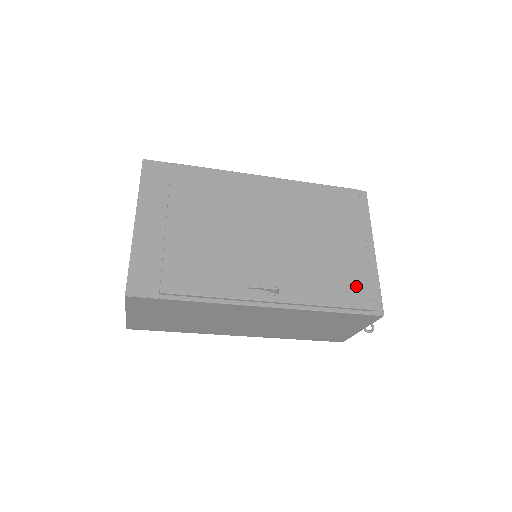
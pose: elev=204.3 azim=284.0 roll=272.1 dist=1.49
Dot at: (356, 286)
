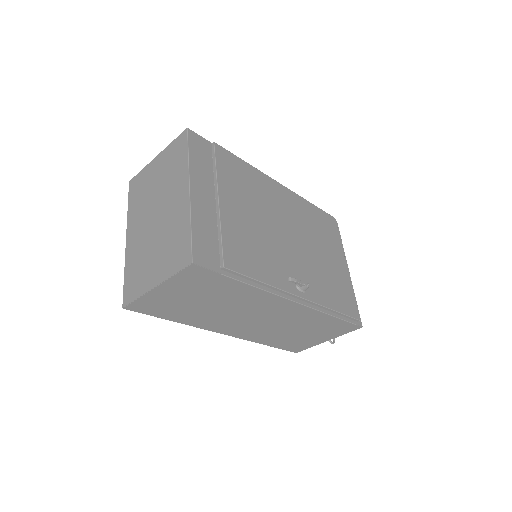
Dot at: (347, 298)
